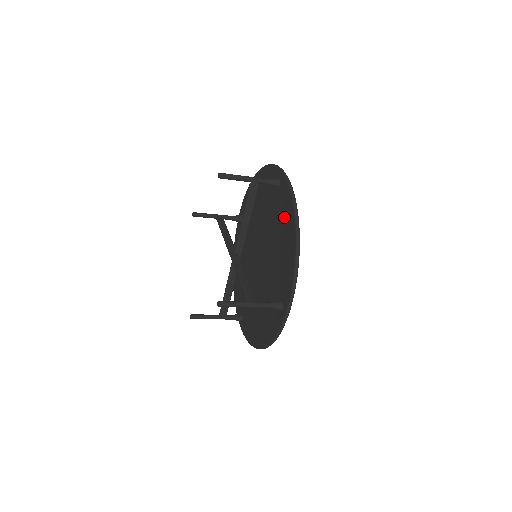
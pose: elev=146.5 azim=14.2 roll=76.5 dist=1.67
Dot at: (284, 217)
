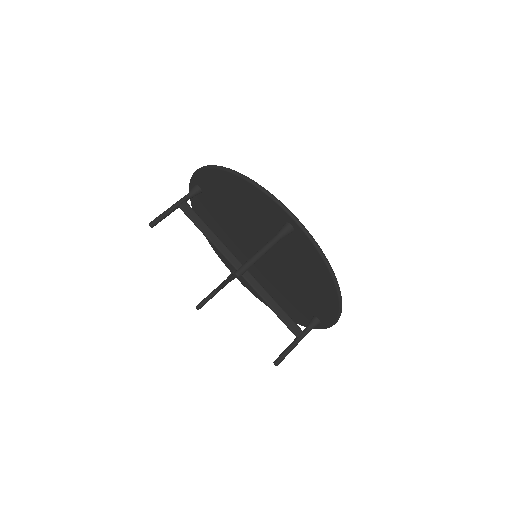
Dot at: (219, 188)
